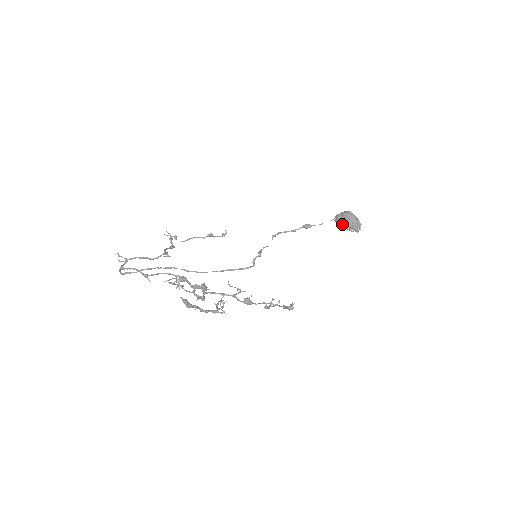
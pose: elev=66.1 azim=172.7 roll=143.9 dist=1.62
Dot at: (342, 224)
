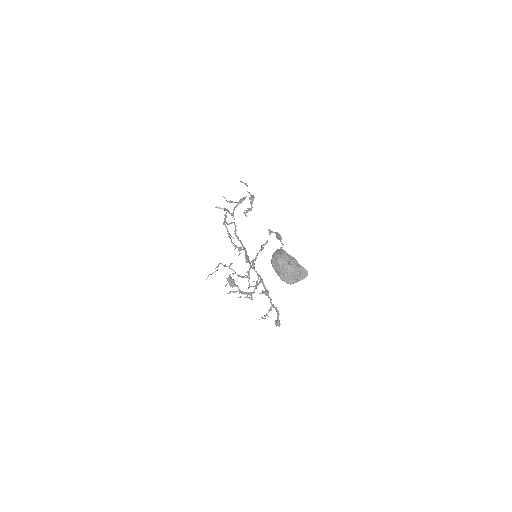
Dot at: occluded
